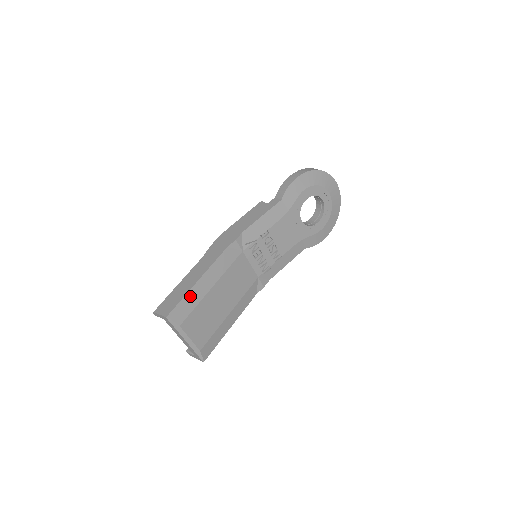
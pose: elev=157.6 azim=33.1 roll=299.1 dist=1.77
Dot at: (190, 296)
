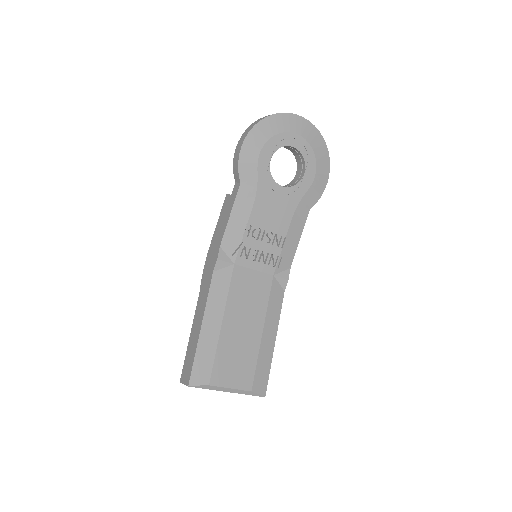
Dot at: (202, 349)
